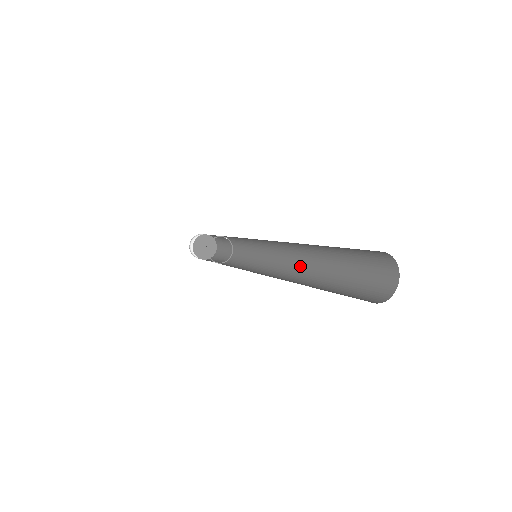
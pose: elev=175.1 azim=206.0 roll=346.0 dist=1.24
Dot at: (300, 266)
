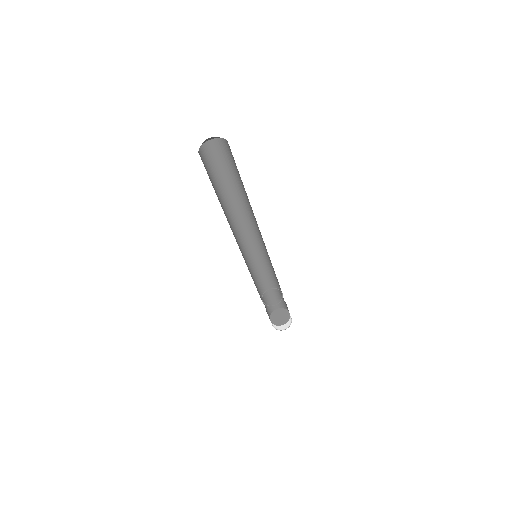
Dot at: occluded
